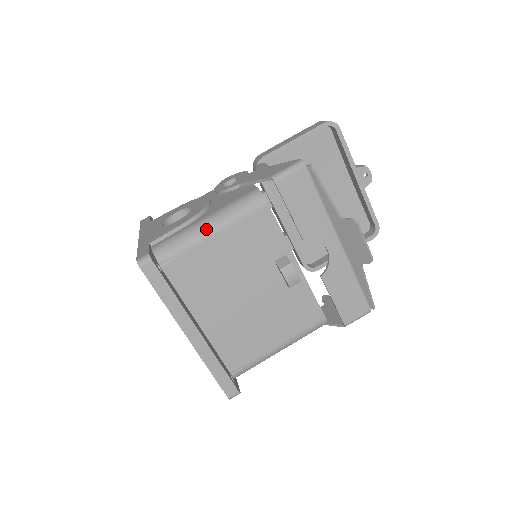
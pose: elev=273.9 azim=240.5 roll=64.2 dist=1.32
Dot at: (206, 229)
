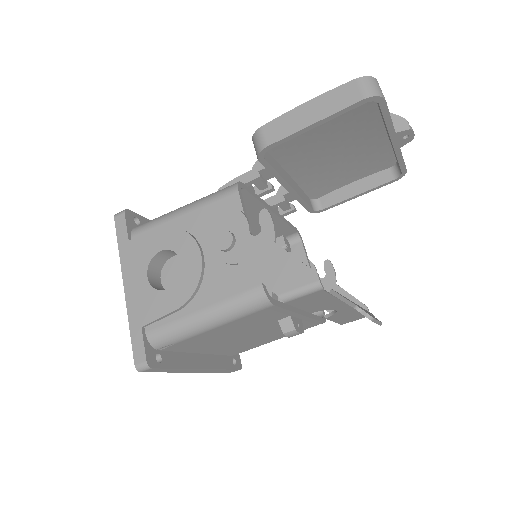
Dot at: (204, 326)
